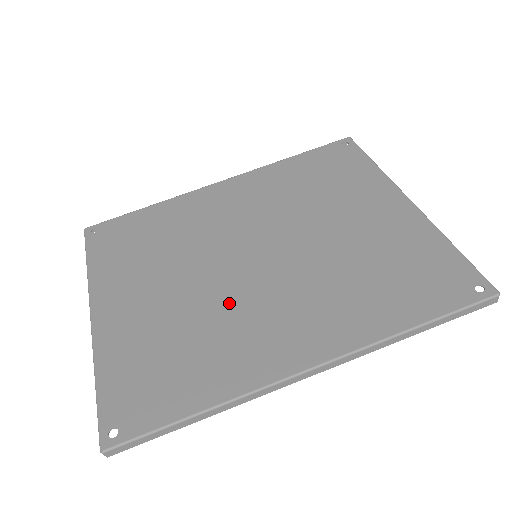
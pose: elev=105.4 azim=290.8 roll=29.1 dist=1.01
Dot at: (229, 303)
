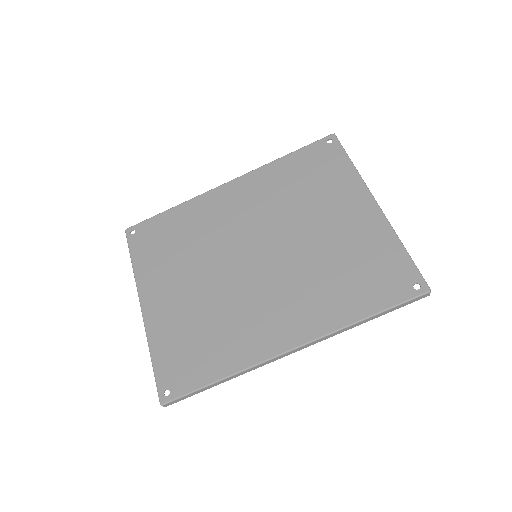
Dot at: (237, 297)
